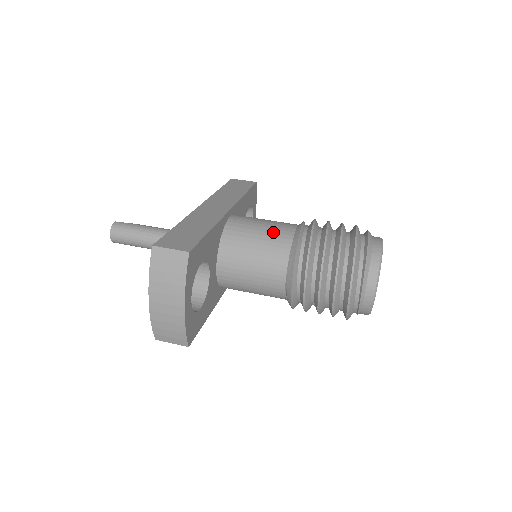
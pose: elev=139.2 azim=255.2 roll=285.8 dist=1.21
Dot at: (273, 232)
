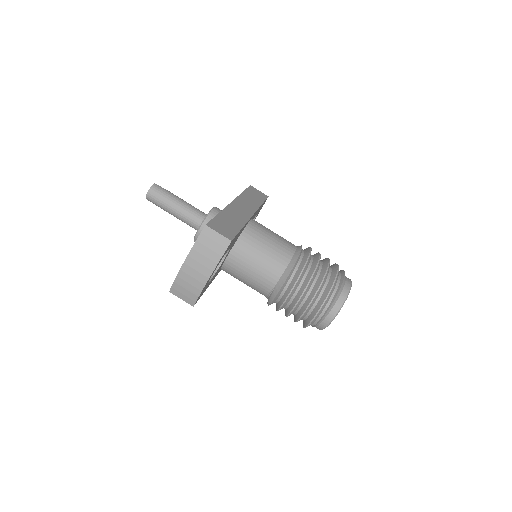
Dot at: (280, 245)
